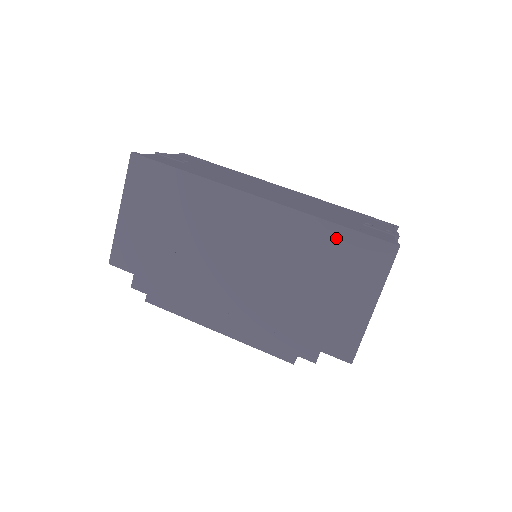
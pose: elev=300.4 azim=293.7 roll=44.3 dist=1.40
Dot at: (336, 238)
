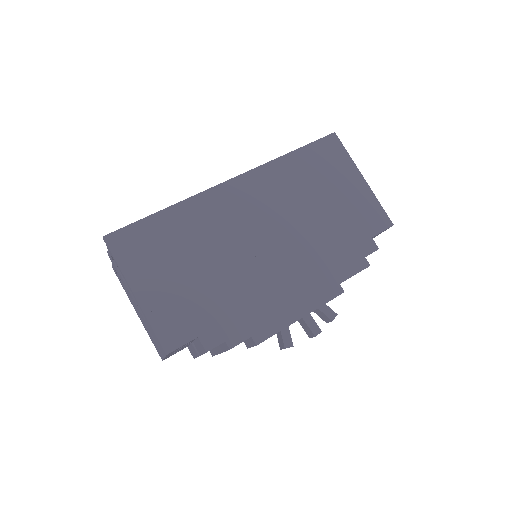
Dot at: (301, 159)
